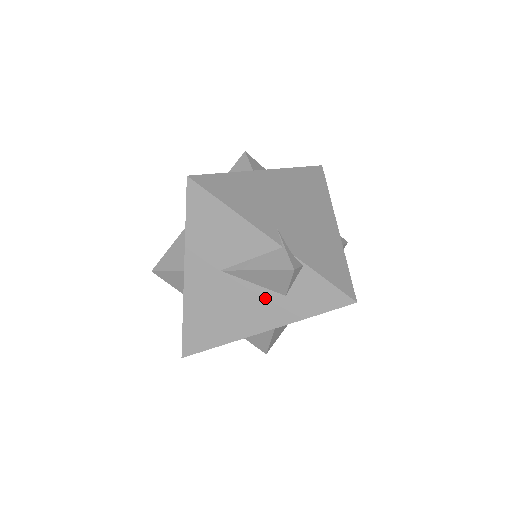
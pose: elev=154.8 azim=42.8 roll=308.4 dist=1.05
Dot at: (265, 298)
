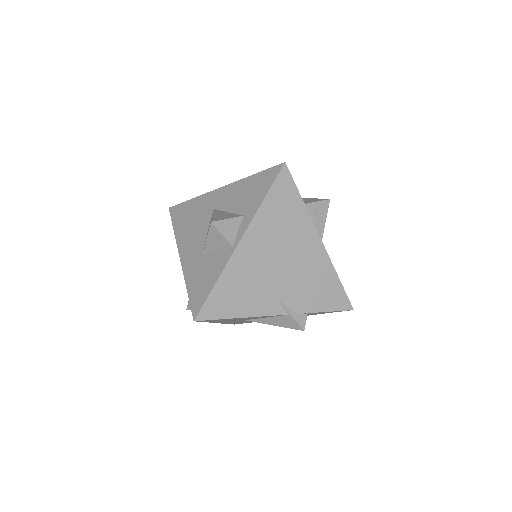
Dot at: occluded
